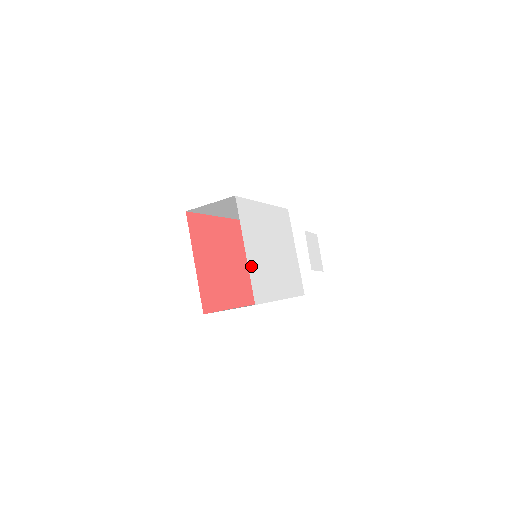
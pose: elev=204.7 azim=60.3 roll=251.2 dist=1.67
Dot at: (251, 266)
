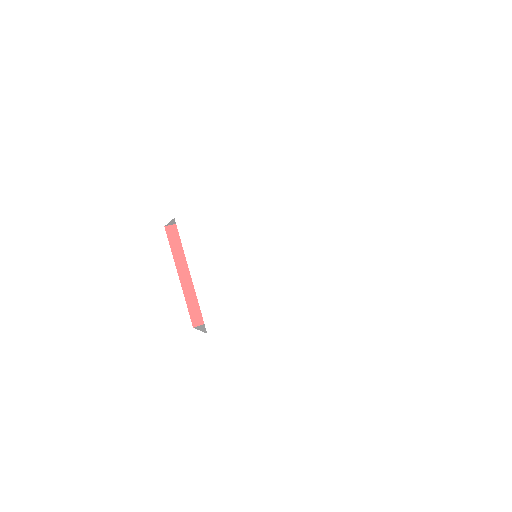
Dot at: (203, 291)
